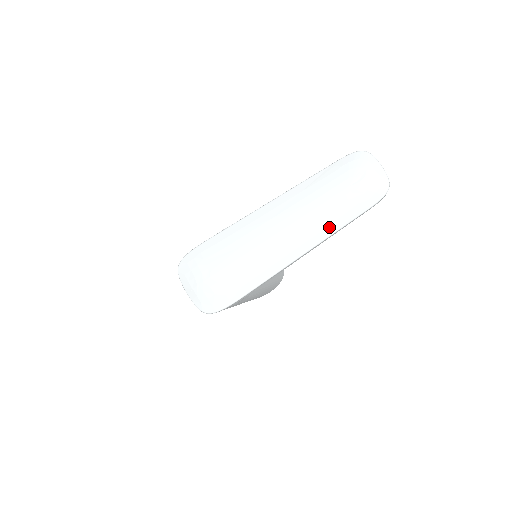
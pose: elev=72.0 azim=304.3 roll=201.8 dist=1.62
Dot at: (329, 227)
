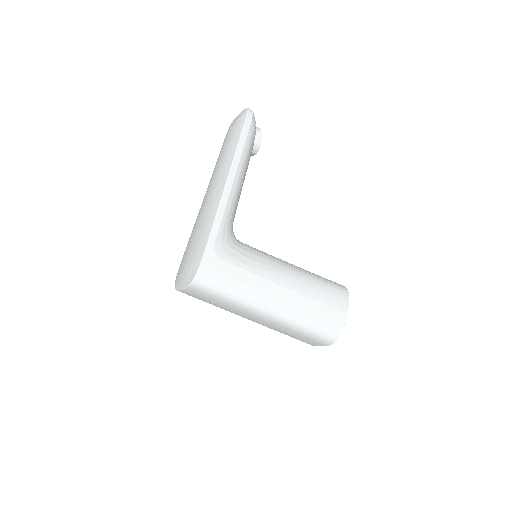
Dot at: (231, 155)
